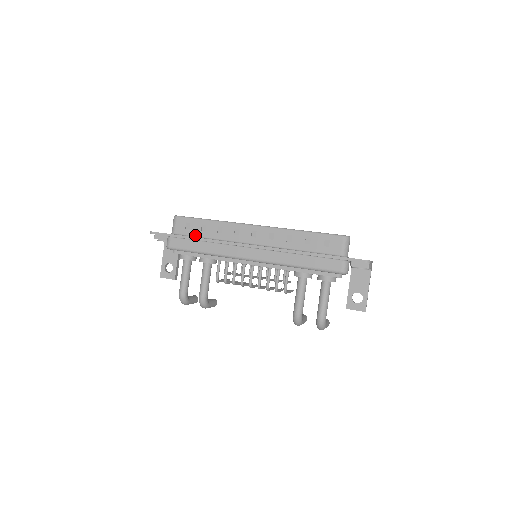
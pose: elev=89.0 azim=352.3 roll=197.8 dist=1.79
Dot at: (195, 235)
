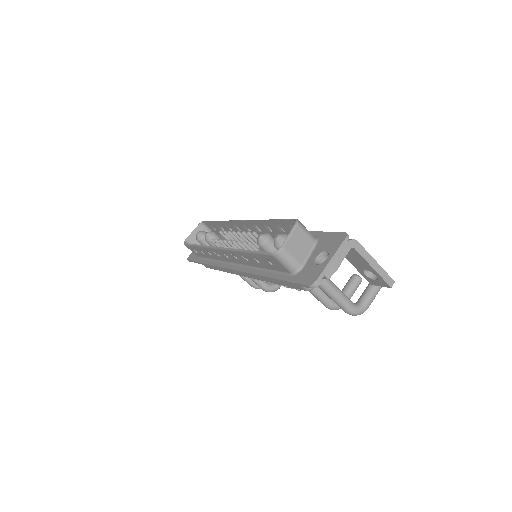
Dot at: (205, 257)
